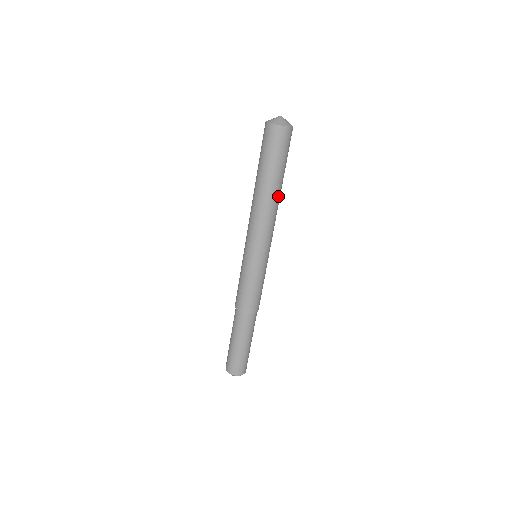
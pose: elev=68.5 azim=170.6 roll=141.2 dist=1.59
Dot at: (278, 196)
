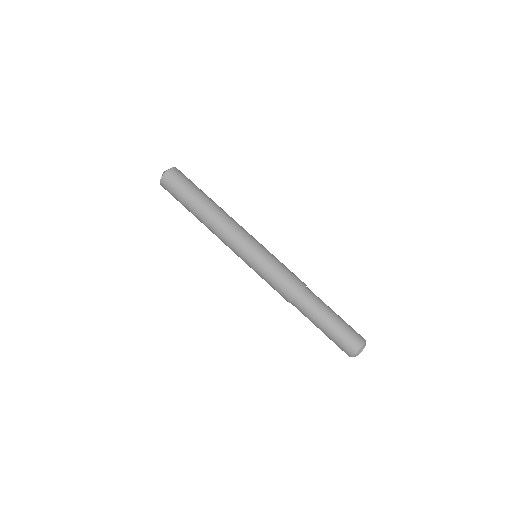
Dot at: (210, 210)
